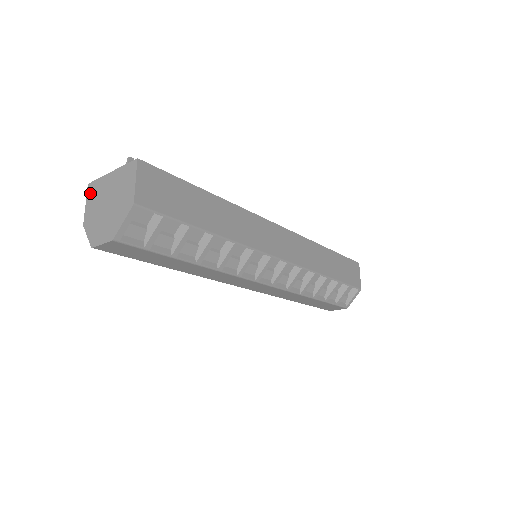
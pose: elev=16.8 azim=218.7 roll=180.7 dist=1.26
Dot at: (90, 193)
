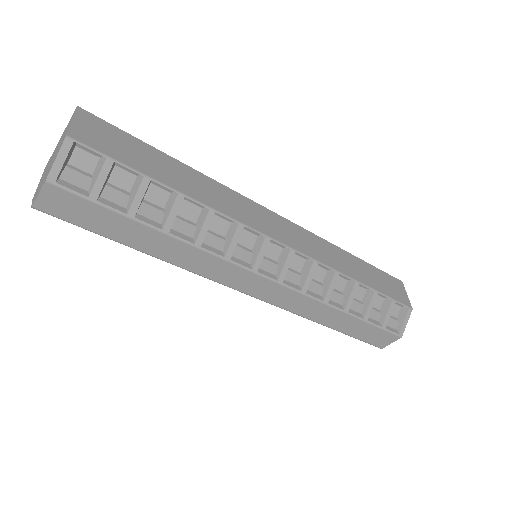
Dot at: (43, 172)
